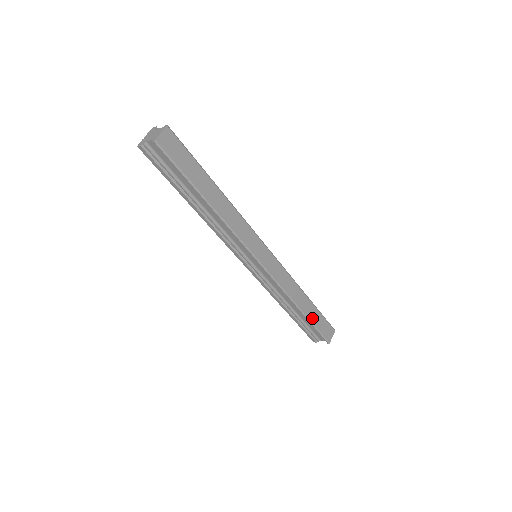
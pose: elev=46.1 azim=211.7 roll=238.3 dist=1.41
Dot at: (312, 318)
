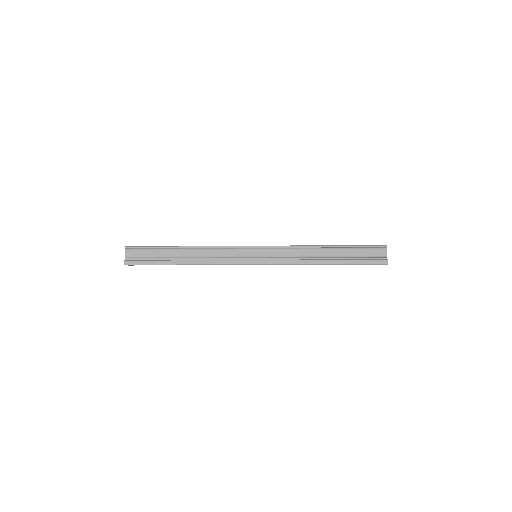
Dot at: (345, 246)
